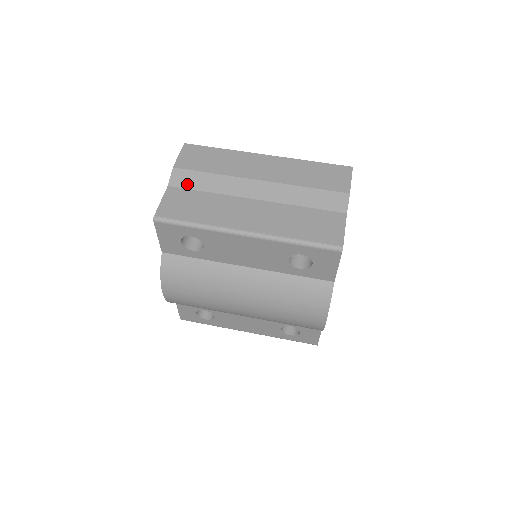
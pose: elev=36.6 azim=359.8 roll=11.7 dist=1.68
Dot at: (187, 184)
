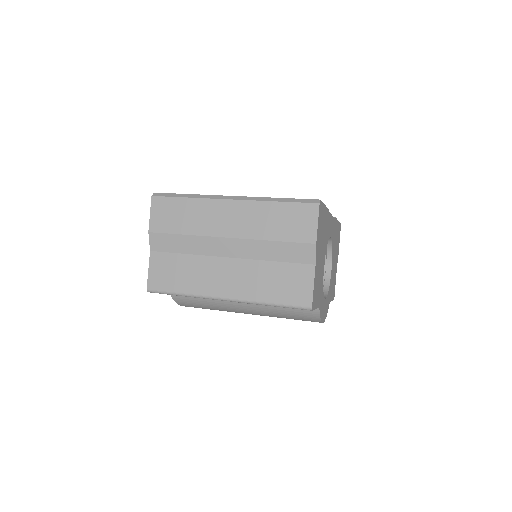
Dot at: (165, 248)
